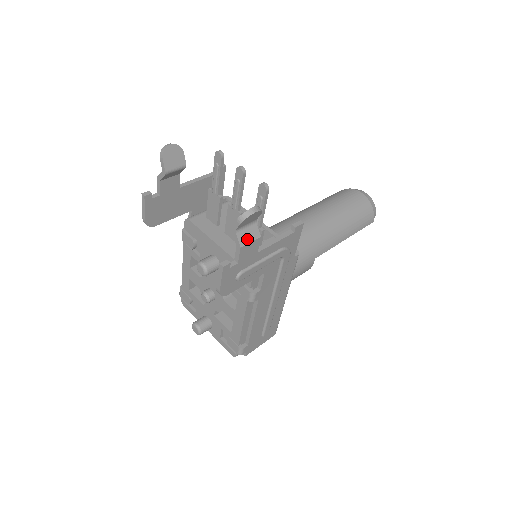
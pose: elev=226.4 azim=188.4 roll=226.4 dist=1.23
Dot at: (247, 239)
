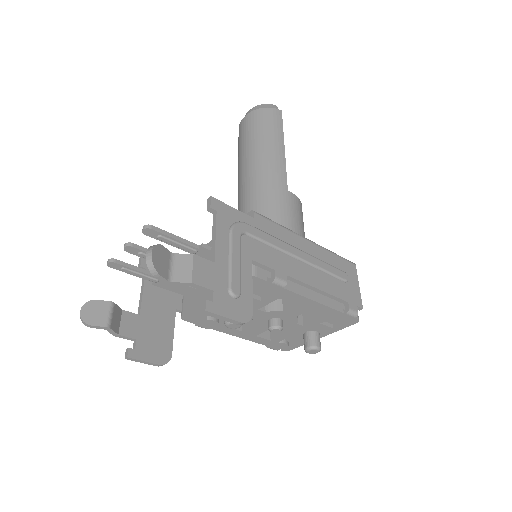
Dot at: (187, 271)
